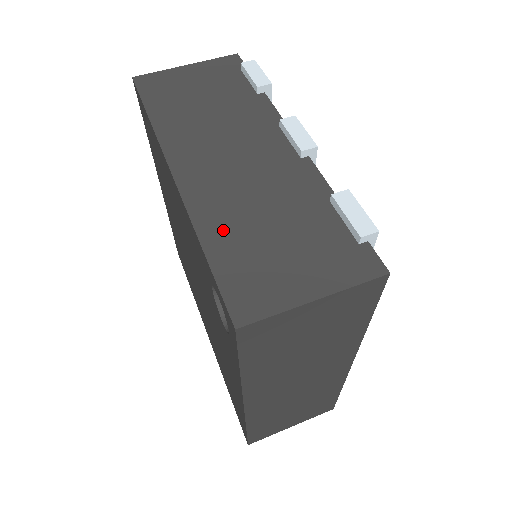
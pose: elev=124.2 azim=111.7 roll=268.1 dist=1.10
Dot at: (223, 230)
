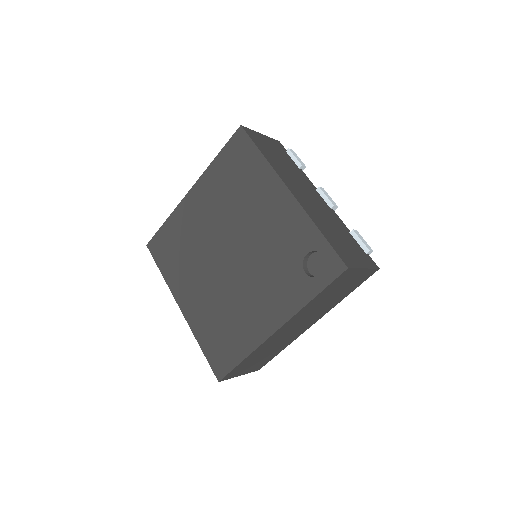
Dot at: (323, 226)
